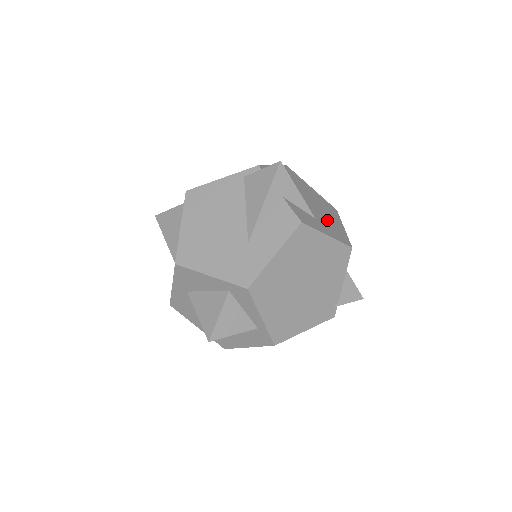
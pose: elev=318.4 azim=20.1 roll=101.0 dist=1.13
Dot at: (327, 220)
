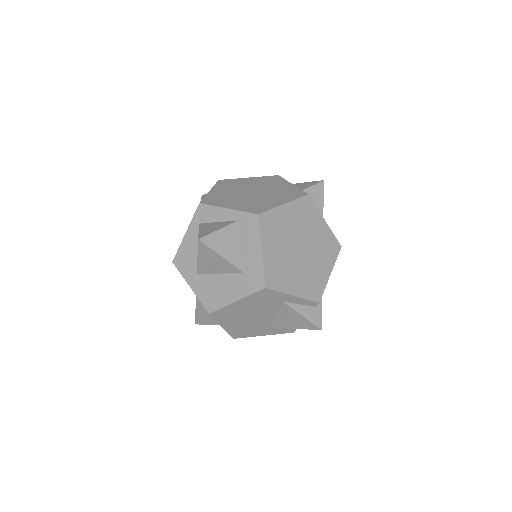
Dot at: occluded
